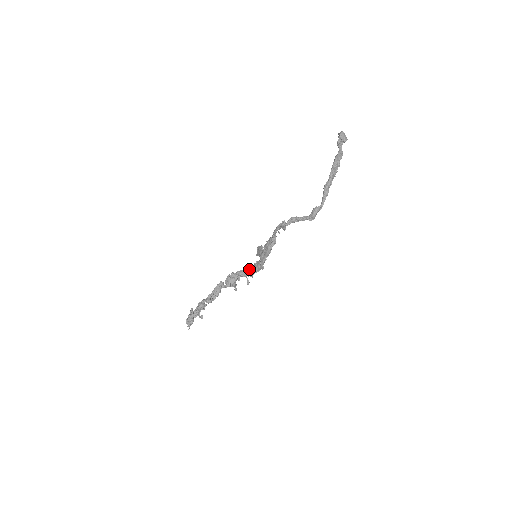
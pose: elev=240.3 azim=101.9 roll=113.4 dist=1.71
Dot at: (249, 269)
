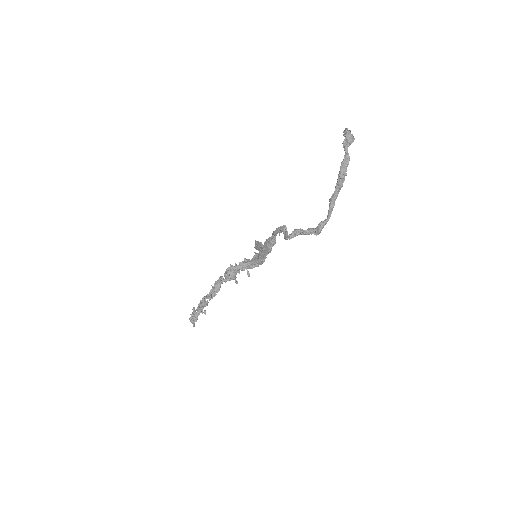
Dot at: (248, 262)
